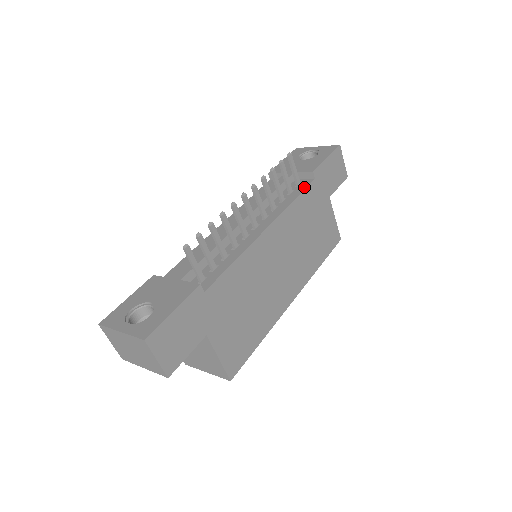
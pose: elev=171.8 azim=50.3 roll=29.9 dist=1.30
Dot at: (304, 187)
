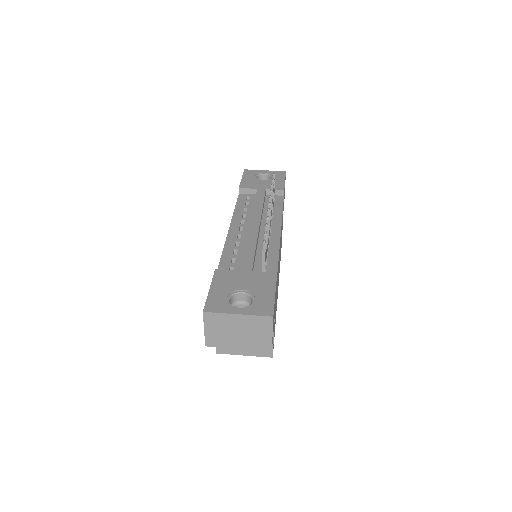
Dot at: (281, 202)
